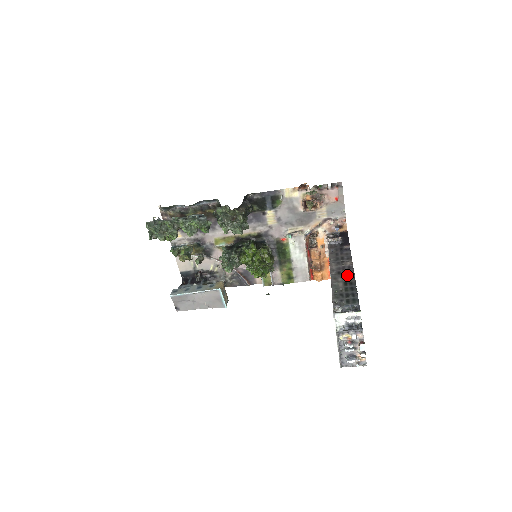
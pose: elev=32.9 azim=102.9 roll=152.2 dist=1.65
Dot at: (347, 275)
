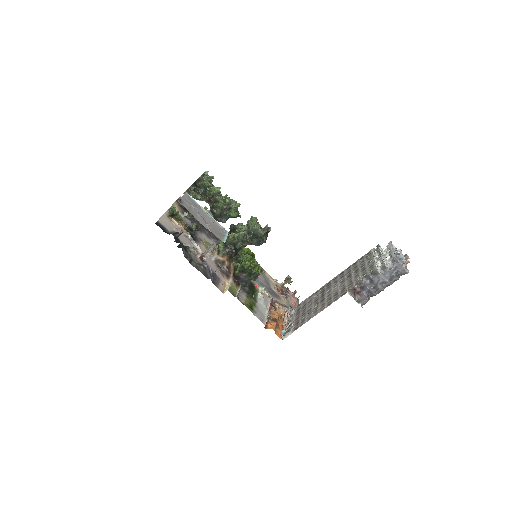
Dot at: occluded
